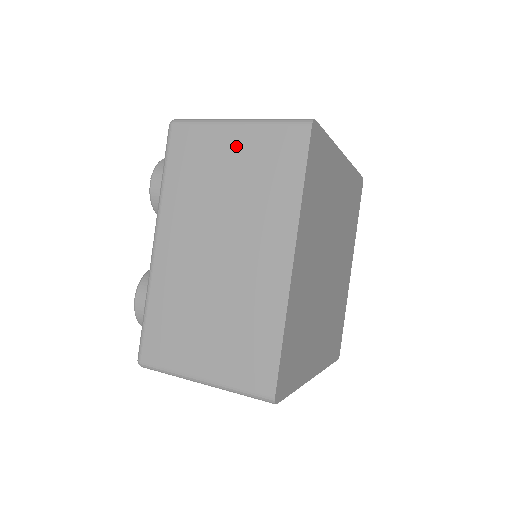
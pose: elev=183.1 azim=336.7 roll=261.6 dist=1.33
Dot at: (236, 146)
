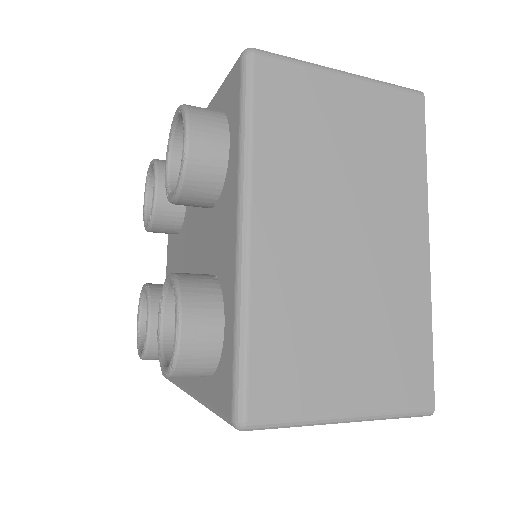
Dot at: (349, 103)
